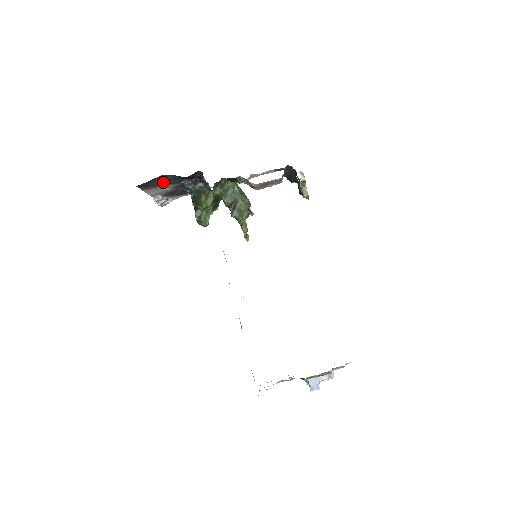
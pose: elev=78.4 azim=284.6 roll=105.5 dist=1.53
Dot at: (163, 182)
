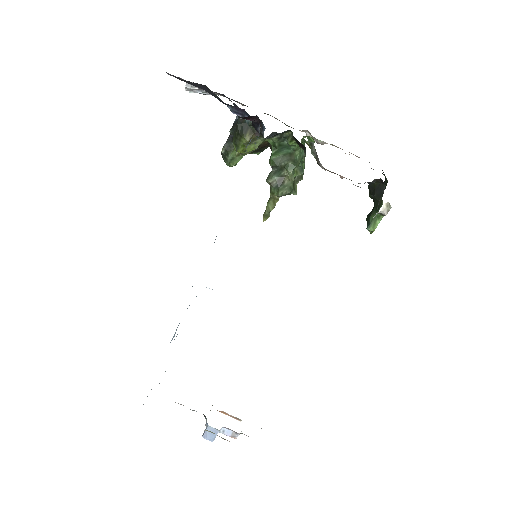
Dot at: (203, 88)
